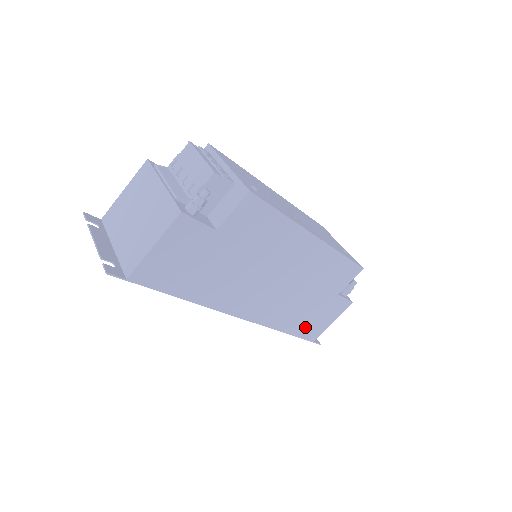
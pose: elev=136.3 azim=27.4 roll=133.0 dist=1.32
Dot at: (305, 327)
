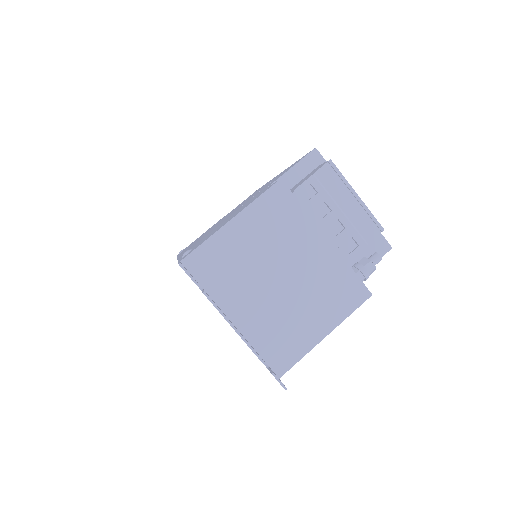
Dot at: occluded
